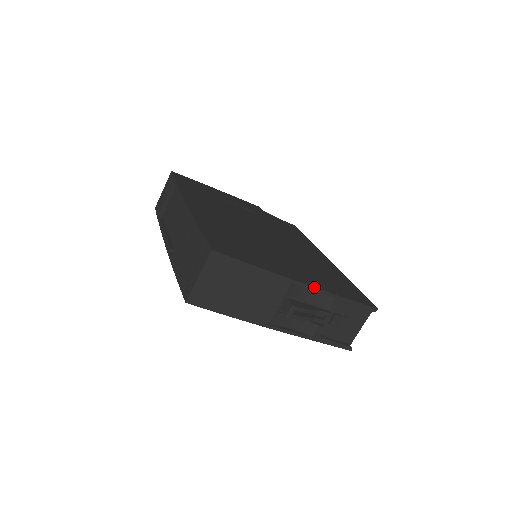
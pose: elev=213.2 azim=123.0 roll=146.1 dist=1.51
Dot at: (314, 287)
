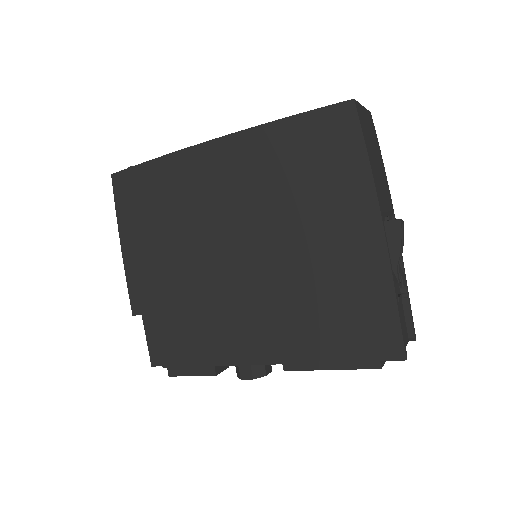
Dot at: occluded
